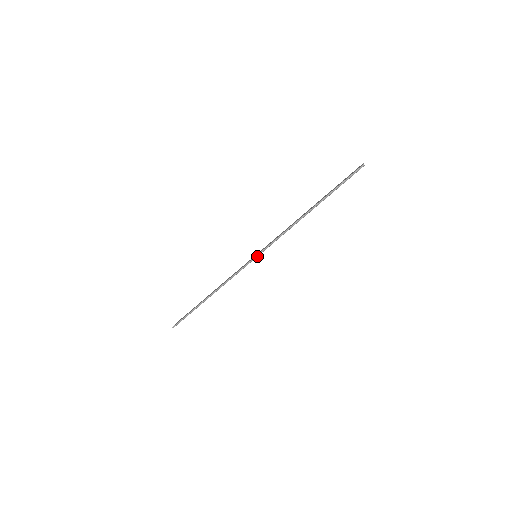
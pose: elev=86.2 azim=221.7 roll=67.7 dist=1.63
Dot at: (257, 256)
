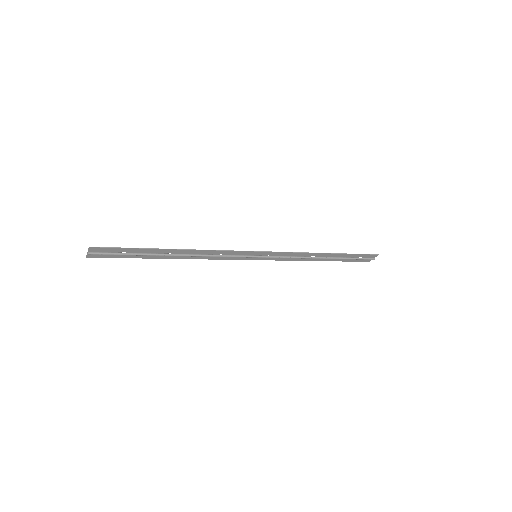
Dot at: (258, 256)
